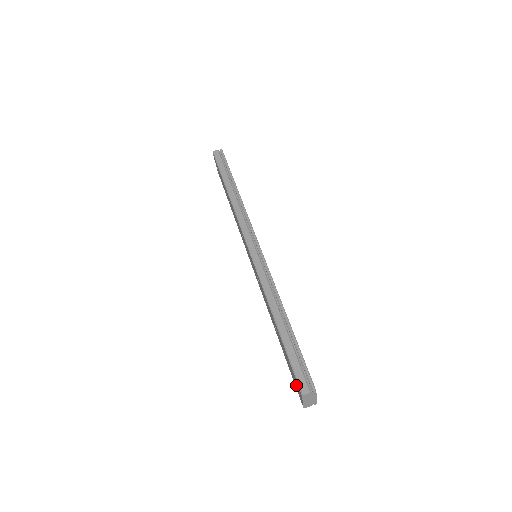
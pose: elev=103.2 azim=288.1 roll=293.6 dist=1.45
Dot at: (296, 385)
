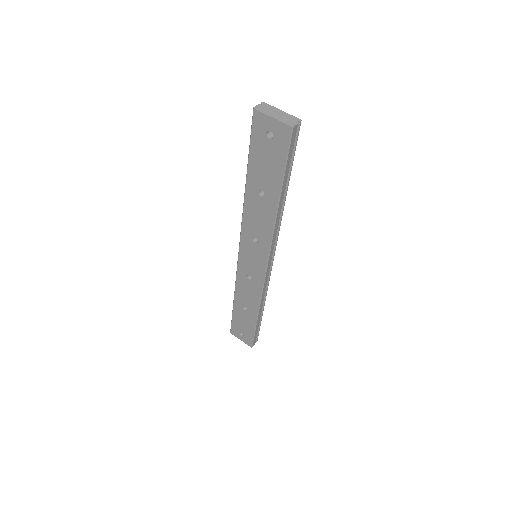
Dot at: (272, 139)
